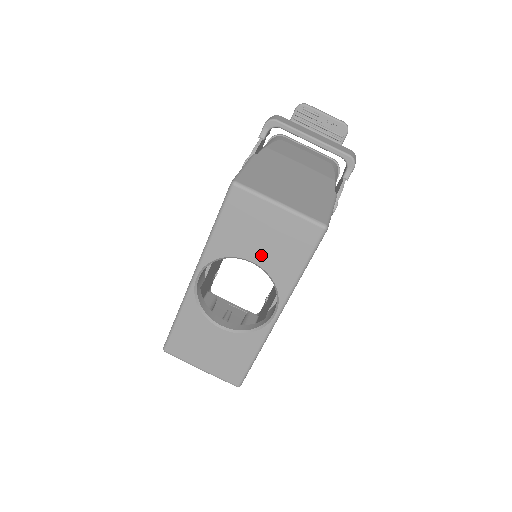
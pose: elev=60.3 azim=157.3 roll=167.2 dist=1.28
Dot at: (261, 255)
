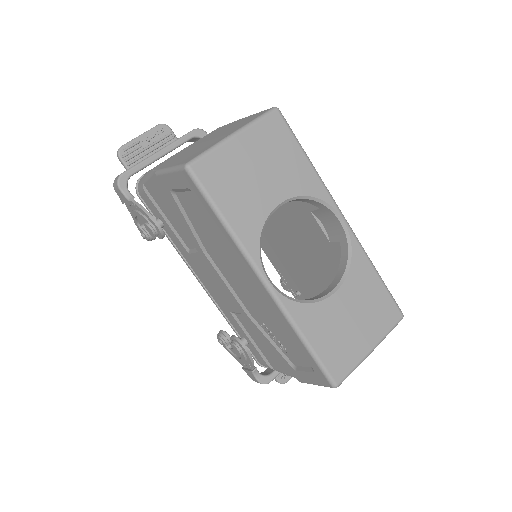
Dot at: (276, 190)
